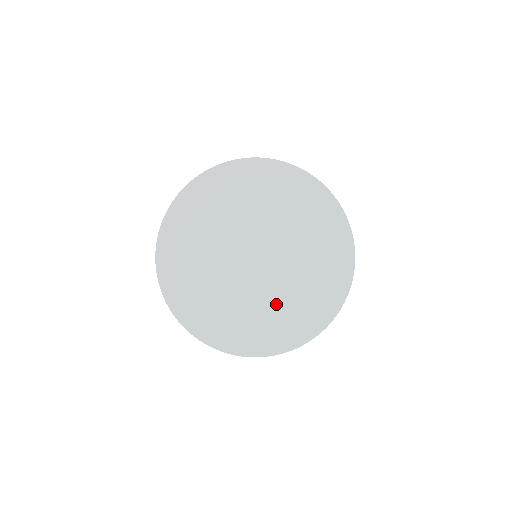
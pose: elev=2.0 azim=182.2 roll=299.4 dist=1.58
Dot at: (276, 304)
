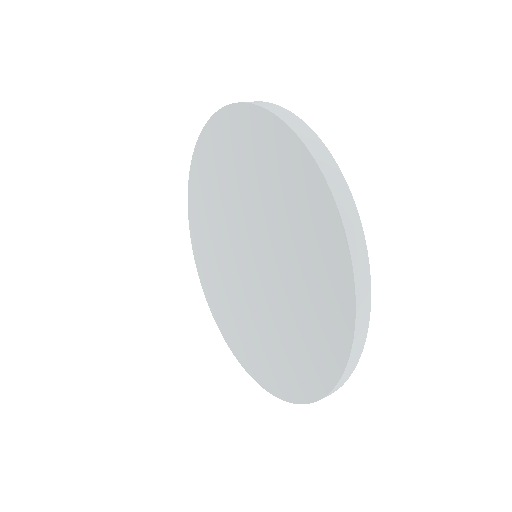
Dot at: (288, 323)
